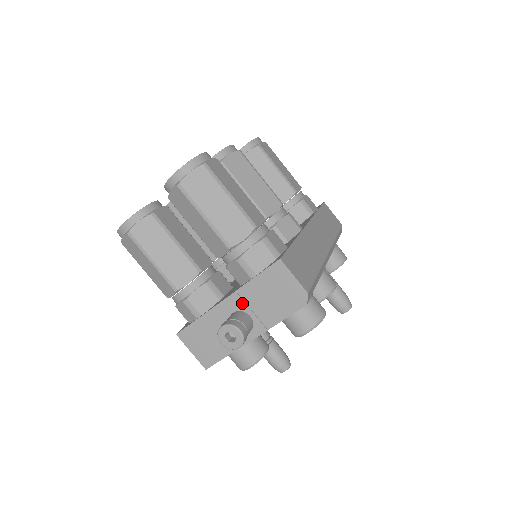
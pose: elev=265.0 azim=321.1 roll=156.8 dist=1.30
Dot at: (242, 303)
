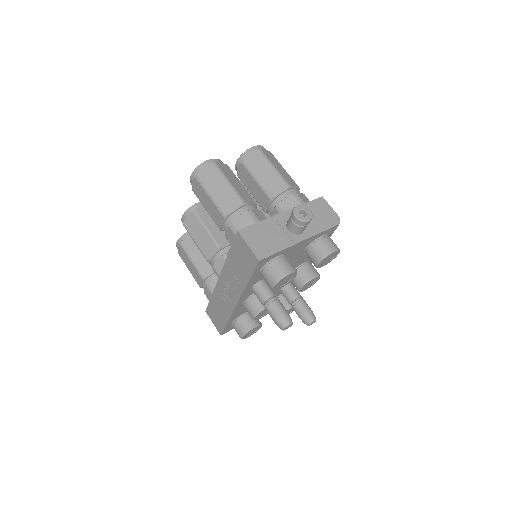
Dot at: occluded
